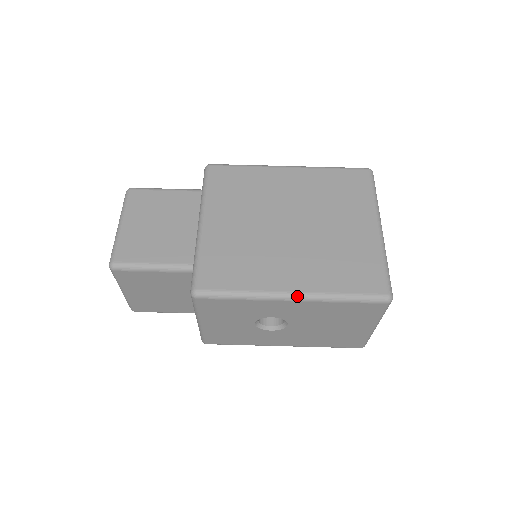
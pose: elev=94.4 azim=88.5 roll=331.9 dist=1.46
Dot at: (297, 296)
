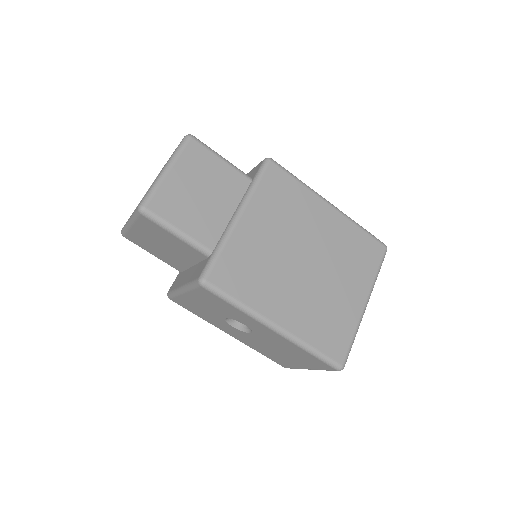
Dot at: (280, 330)
